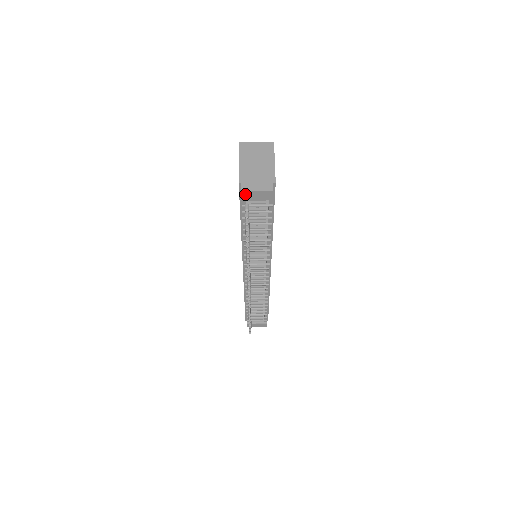
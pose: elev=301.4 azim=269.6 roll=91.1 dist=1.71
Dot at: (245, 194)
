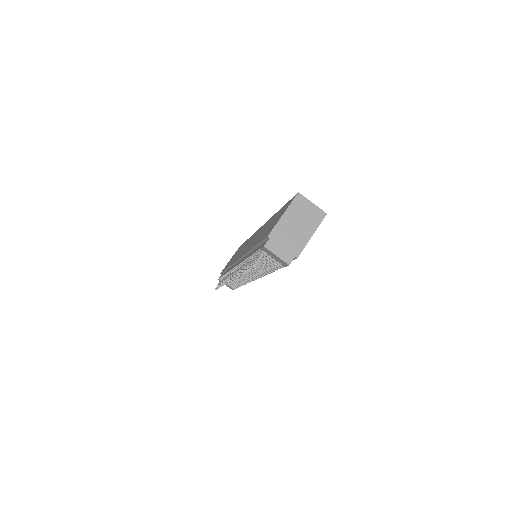
Dot at: (266, 249)
